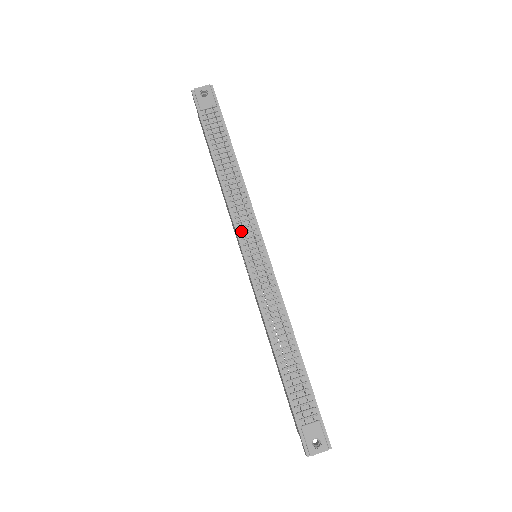
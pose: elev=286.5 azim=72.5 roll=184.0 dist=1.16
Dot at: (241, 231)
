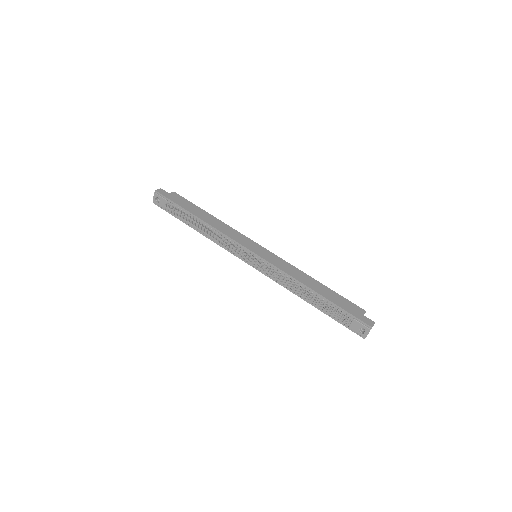
Dot at: (236, 254)
